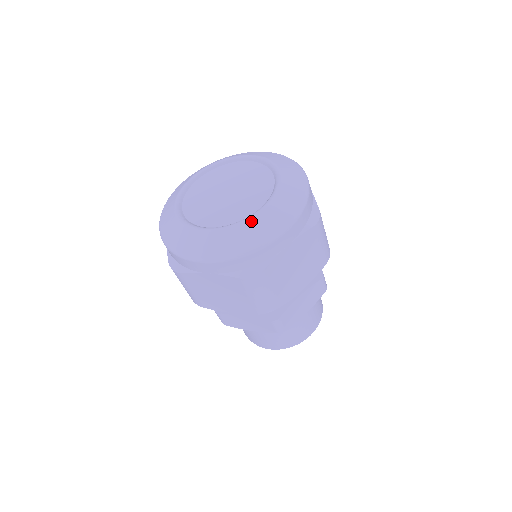
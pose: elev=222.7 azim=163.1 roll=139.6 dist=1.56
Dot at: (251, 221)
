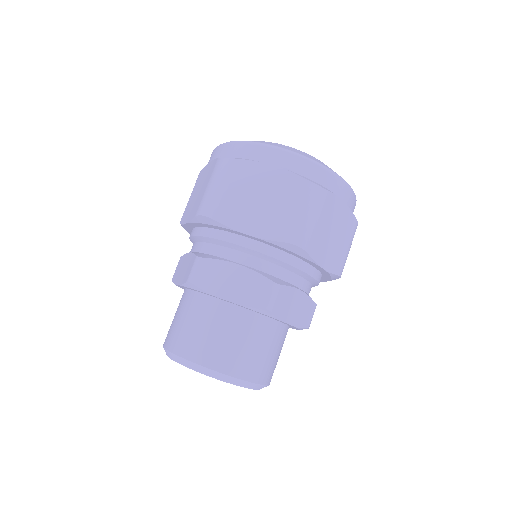
Dot at: occluded
